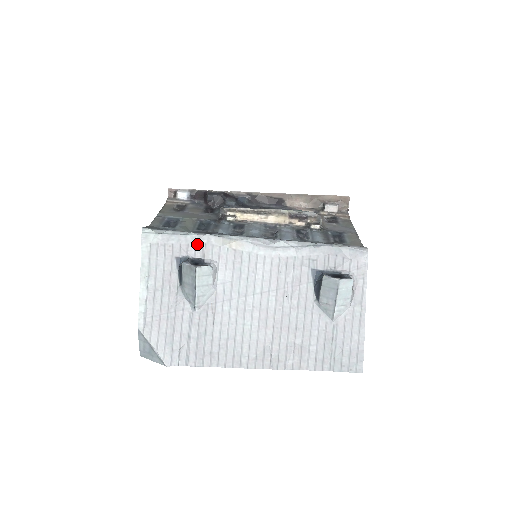
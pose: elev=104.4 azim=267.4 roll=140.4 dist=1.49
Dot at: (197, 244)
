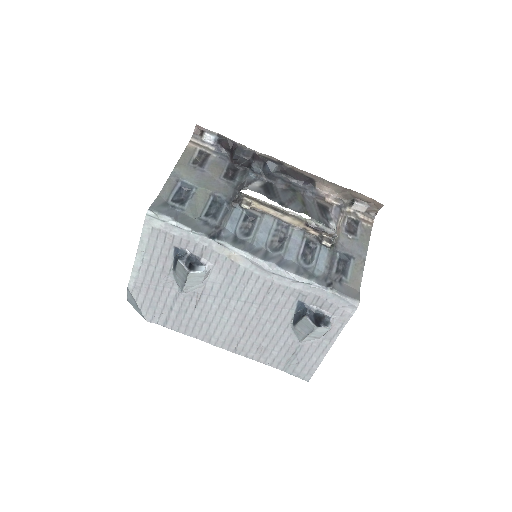
Dot at: (198, 244)
